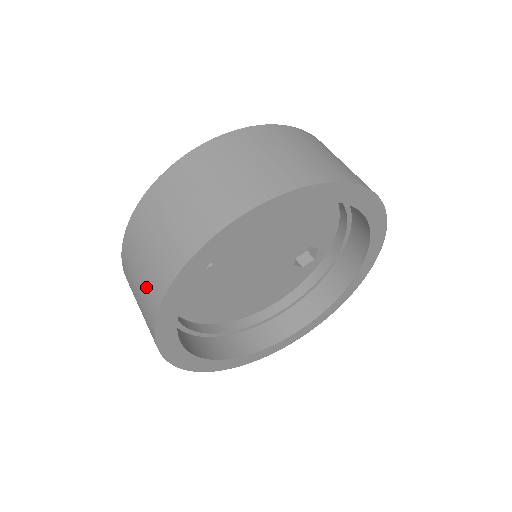
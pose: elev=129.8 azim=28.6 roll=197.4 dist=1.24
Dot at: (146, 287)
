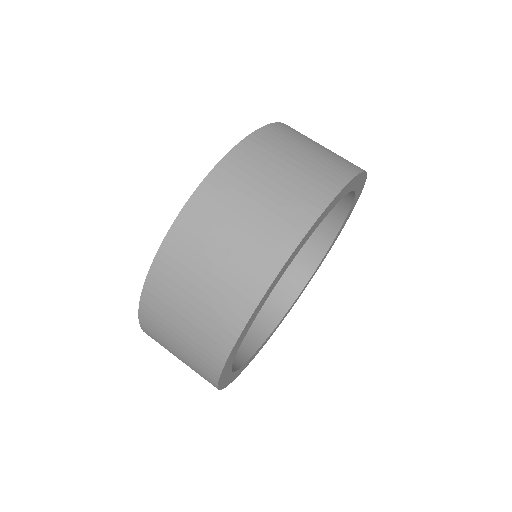
Dot at: (251, 247)
